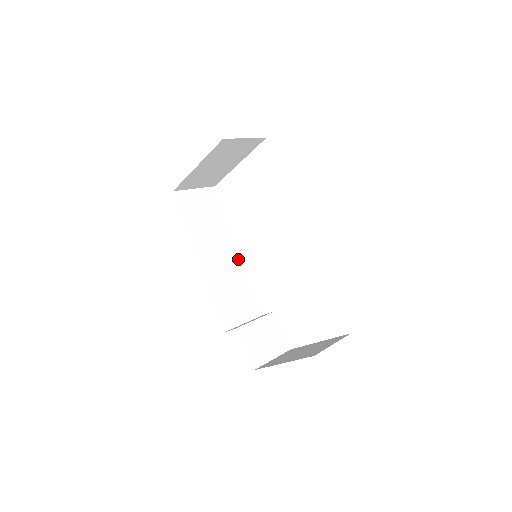
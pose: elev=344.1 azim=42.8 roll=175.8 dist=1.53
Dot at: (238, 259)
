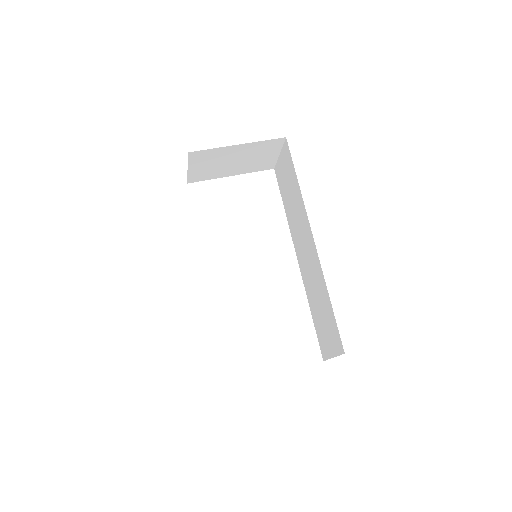
Dot at: occluded
